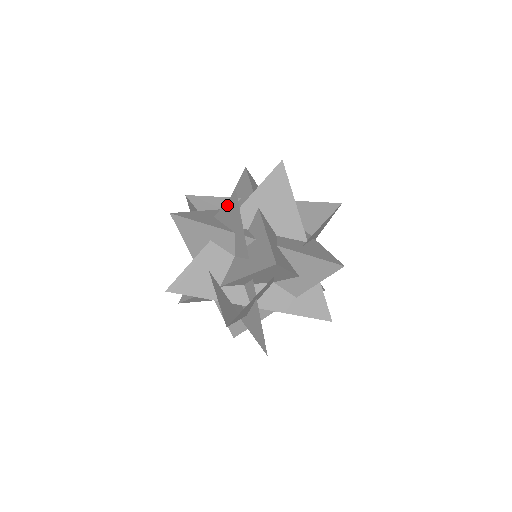
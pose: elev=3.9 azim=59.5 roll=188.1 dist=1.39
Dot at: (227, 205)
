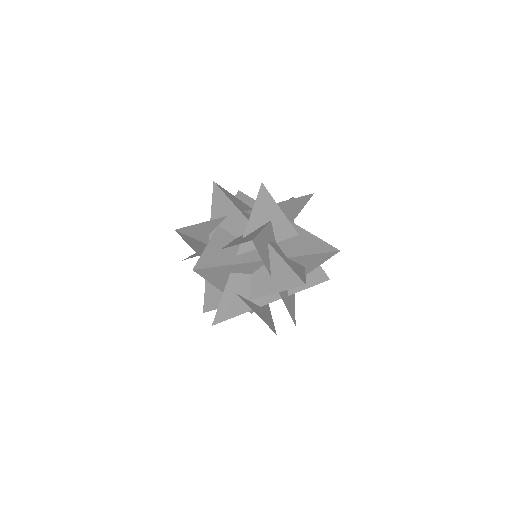
Dot at: occluded
